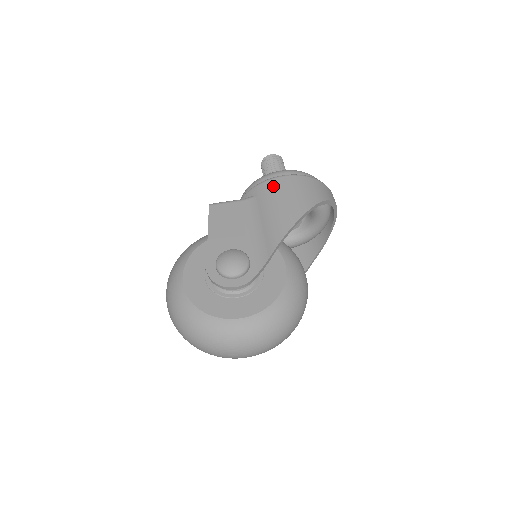
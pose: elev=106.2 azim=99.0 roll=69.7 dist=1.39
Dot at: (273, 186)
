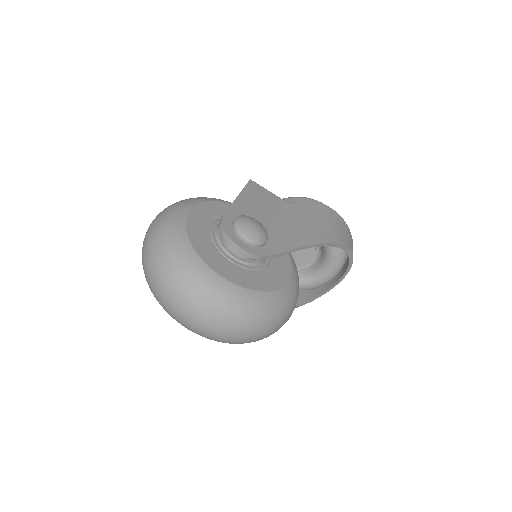
Dot at: (317, 206)
